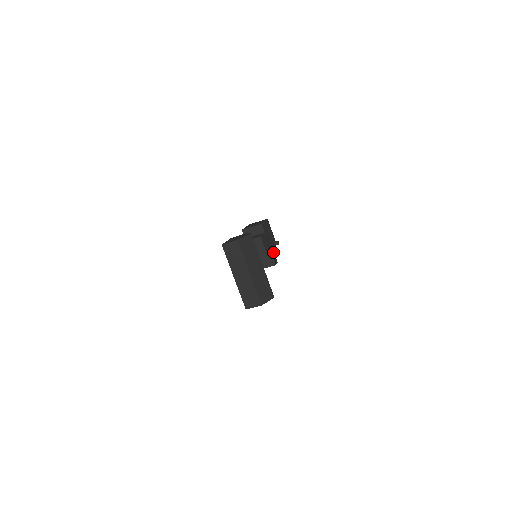
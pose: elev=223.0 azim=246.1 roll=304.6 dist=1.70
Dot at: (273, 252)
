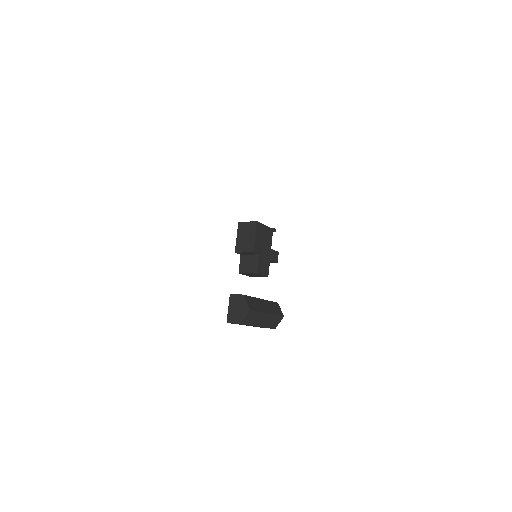
Dot at: (272, 252)
